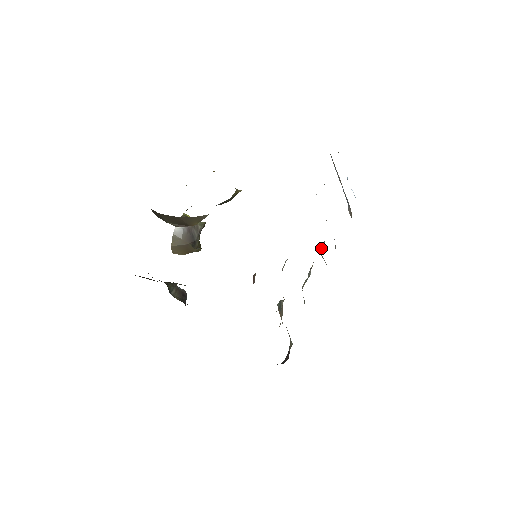
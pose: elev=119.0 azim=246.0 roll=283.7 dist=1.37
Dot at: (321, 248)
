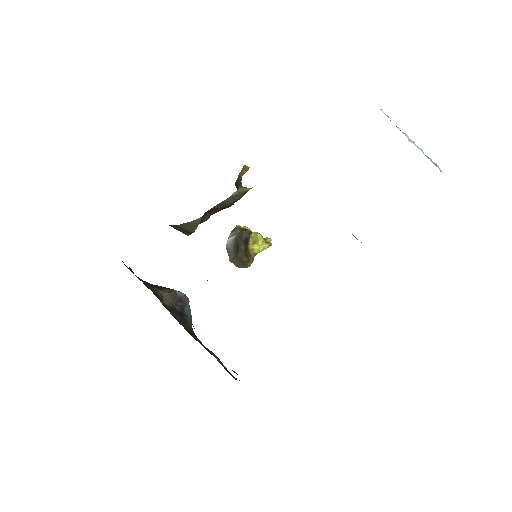
Dot at: occluded
